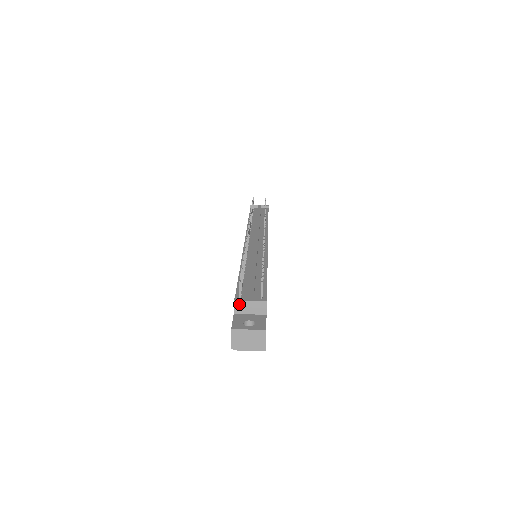
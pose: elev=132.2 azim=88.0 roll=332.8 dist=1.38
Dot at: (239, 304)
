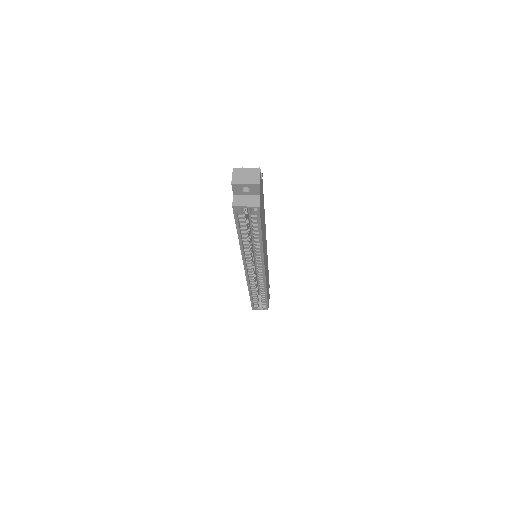
Dot at: occluded
